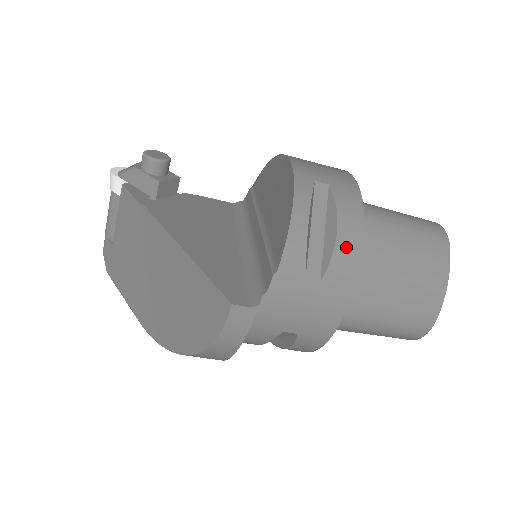
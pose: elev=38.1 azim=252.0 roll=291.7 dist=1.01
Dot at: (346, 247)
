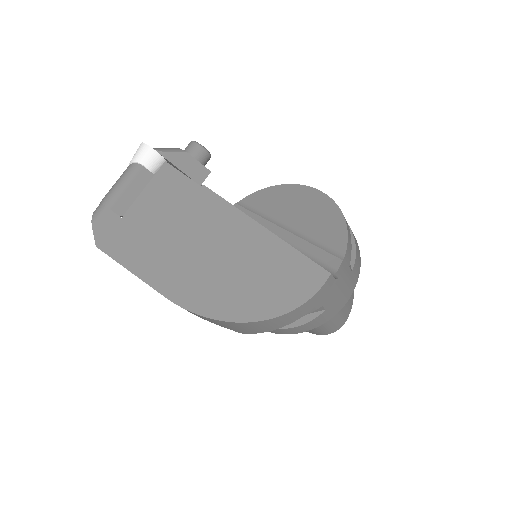
Dot at: (358, 253)
